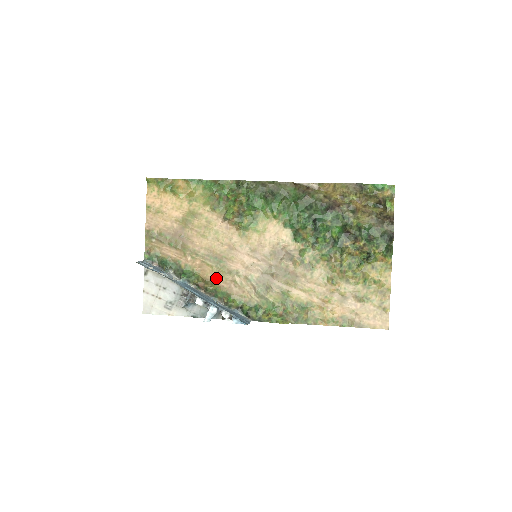
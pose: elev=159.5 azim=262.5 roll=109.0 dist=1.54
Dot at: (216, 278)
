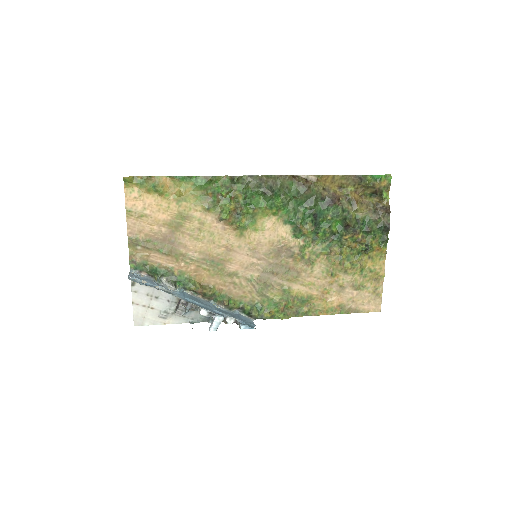
Dot at: (214, 282)
